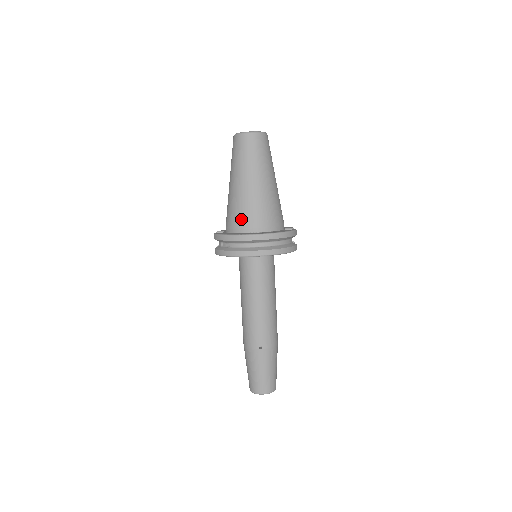
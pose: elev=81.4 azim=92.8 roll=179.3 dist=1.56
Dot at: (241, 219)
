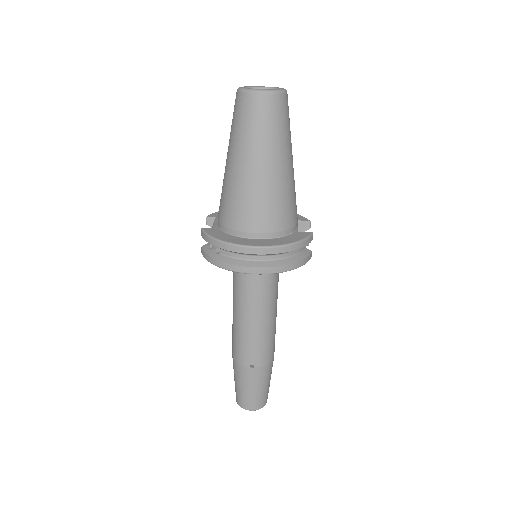
Dot at: (238, 218)
